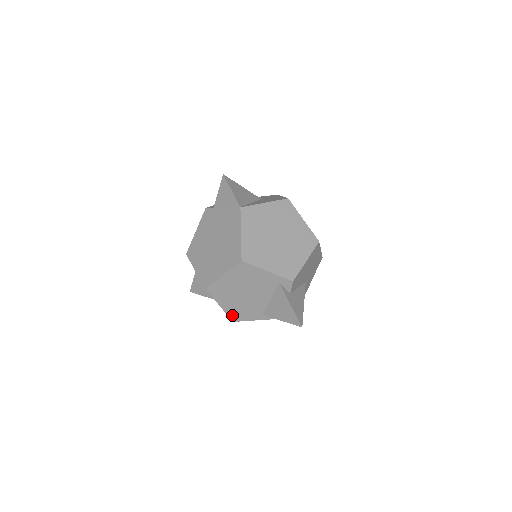
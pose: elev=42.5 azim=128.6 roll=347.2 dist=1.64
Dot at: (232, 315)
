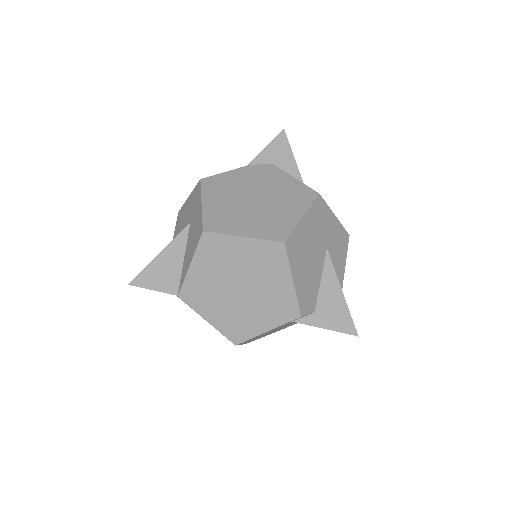
Dot at: occluded
